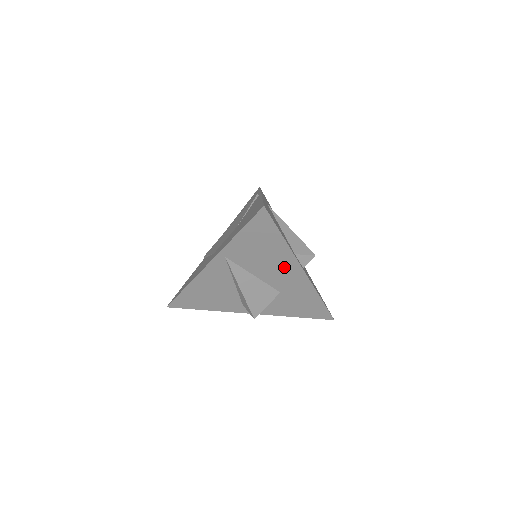
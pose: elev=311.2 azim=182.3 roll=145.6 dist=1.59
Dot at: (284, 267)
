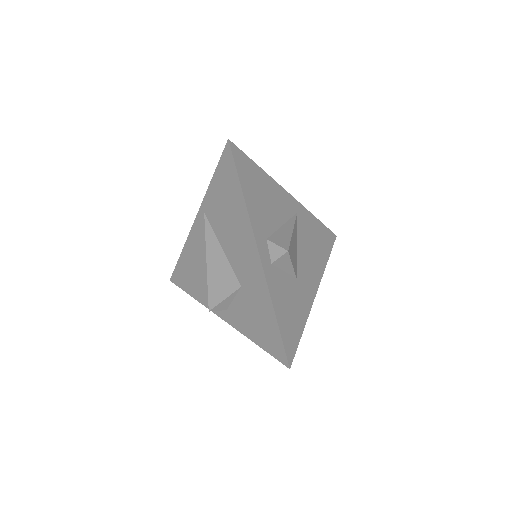
Dot at: (243, 241)
